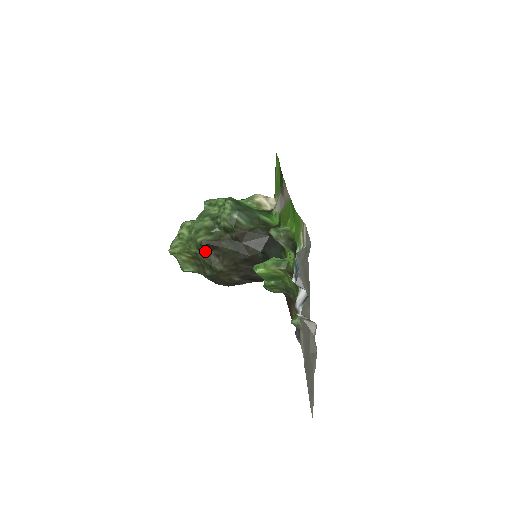
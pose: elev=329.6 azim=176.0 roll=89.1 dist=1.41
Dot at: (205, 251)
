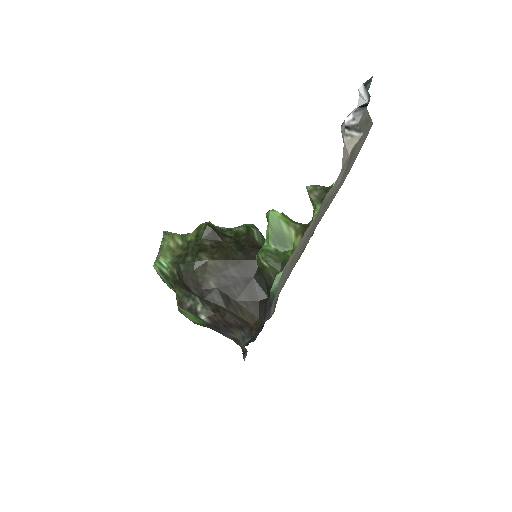
Dot at: (203, 239)
